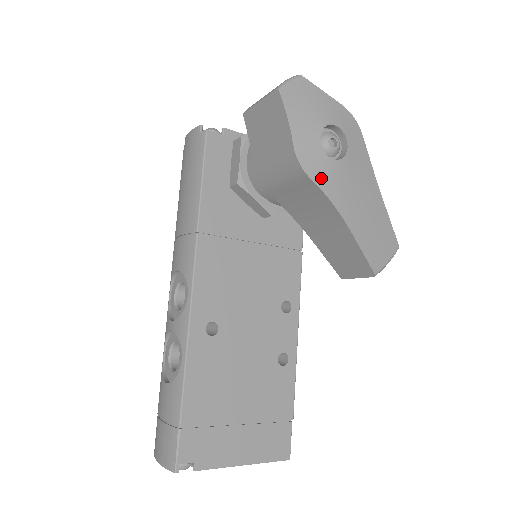
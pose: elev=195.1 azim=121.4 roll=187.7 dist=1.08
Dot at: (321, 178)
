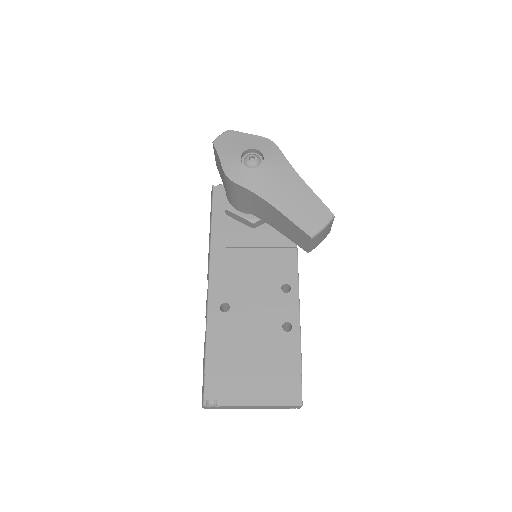
Dot at: (245, 182)
